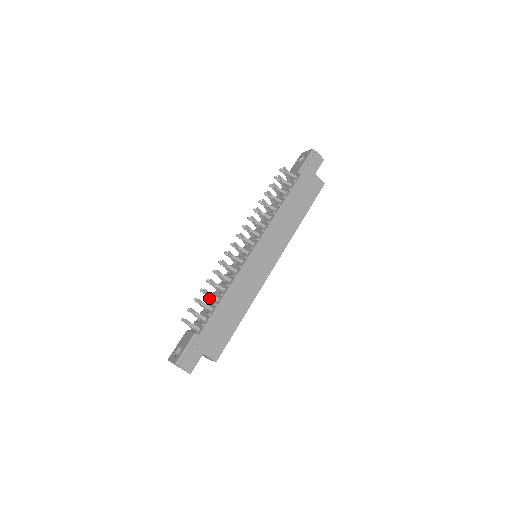
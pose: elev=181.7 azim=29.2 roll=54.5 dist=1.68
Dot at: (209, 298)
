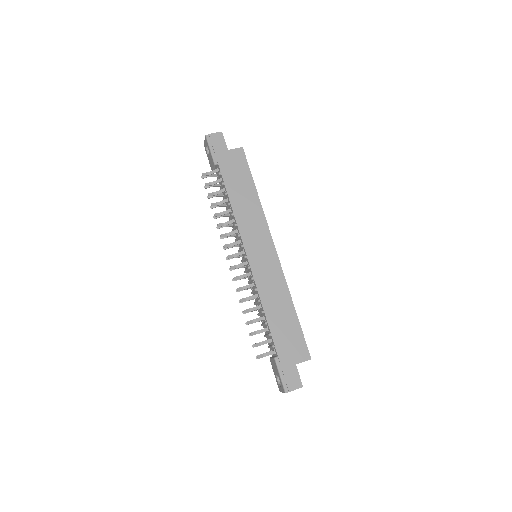
Dot at: occluded
